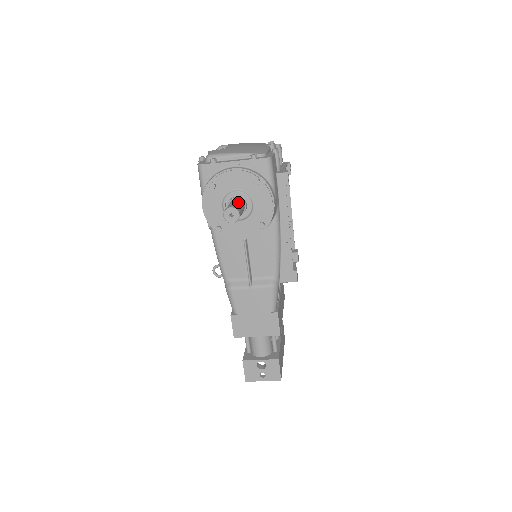
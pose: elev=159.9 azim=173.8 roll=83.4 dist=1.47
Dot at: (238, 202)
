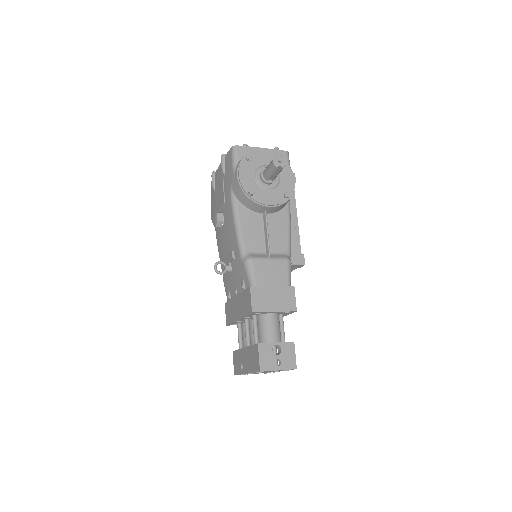
Dot at: occluded
